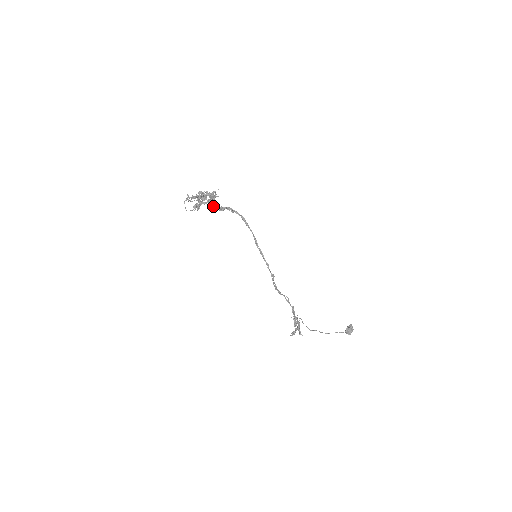
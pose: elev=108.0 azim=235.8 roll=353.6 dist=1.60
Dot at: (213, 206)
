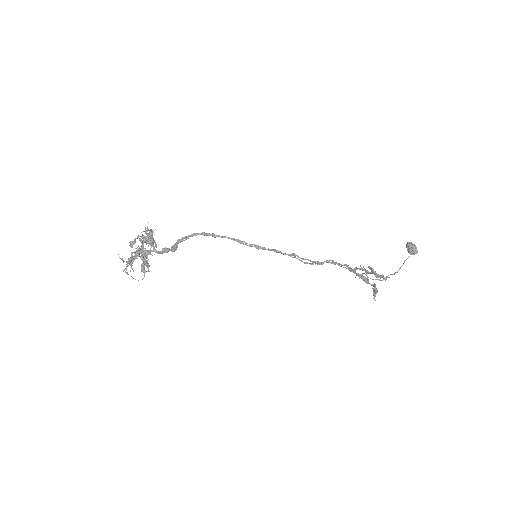
Dot at: (161, 252)
